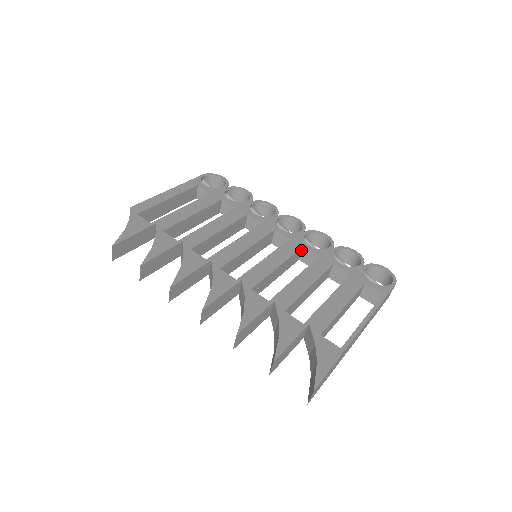
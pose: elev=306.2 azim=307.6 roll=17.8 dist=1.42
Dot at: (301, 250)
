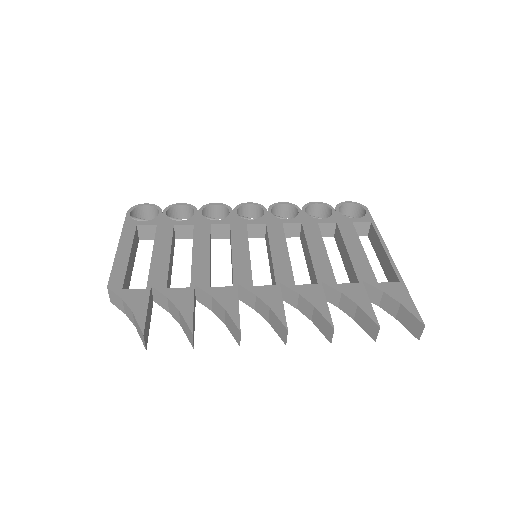
Dot at: occluded
